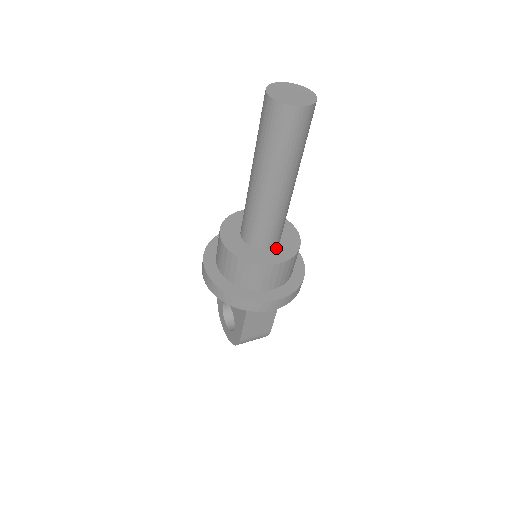
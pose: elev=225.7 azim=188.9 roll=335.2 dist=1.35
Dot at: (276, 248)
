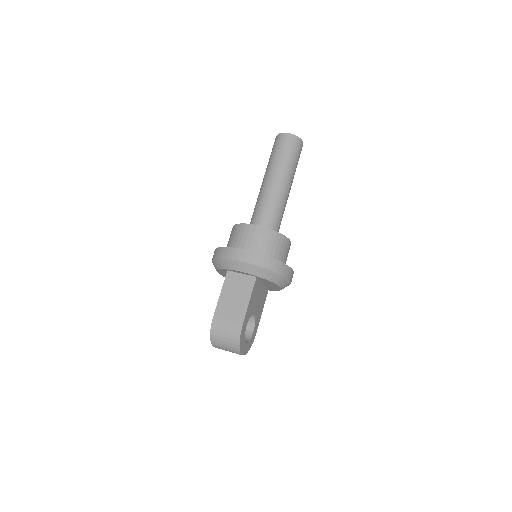
Dot at: occluded
